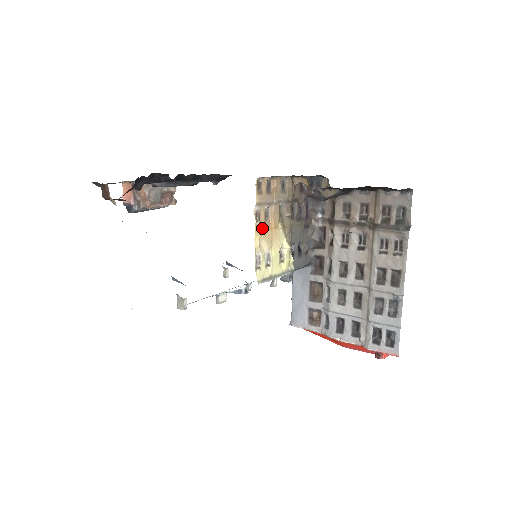
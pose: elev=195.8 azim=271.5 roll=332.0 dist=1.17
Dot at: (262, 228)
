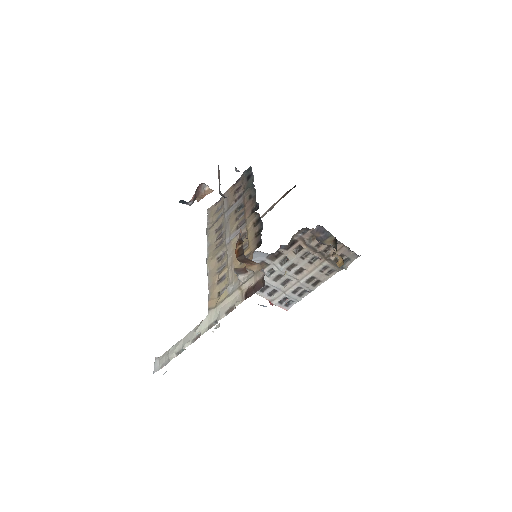
Dot at: occluded
